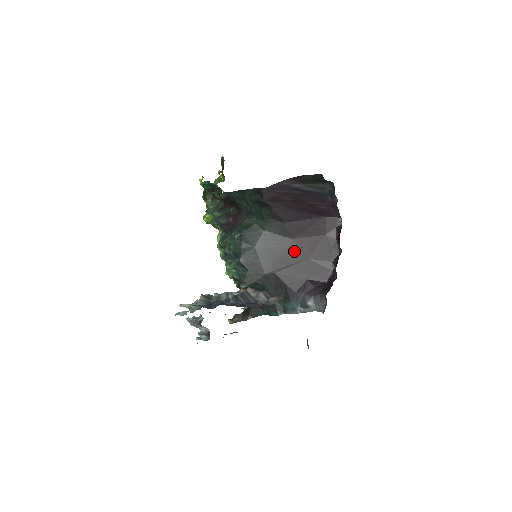
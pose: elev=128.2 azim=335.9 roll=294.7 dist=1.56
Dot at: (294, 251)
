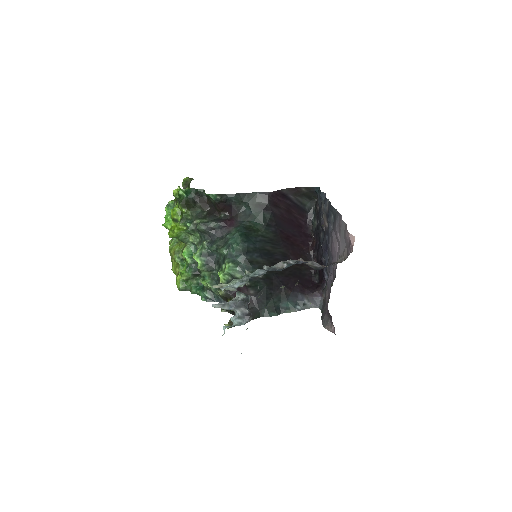
Dot at: (284, 256)
